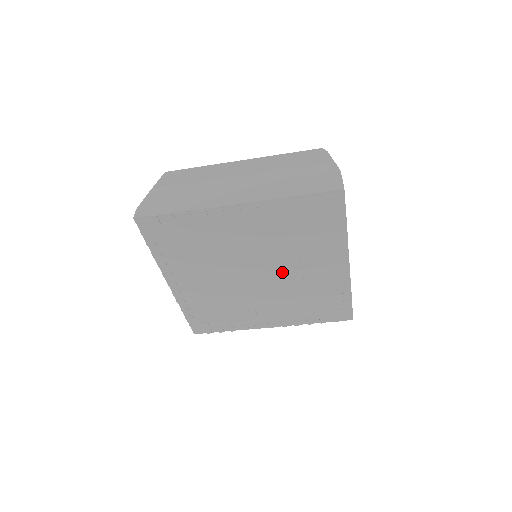
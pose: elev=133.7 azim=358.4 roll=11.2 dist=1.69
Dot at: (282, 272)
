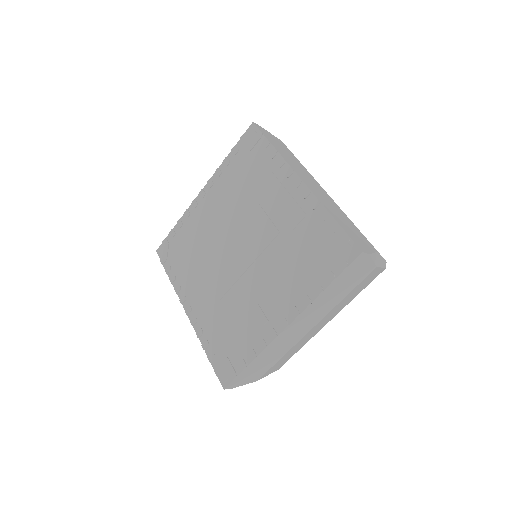
Dot at: (255, 231)
